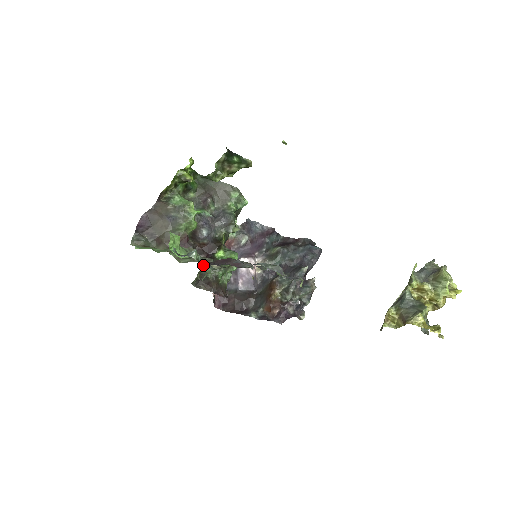
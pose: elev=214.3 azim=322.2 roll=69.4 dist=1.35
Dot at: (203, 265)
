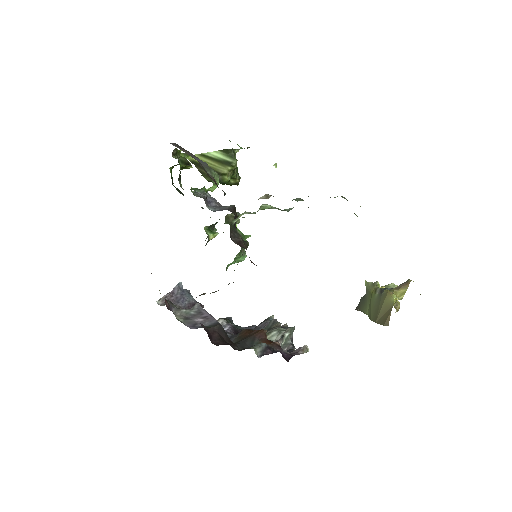
Dot at: occluded
